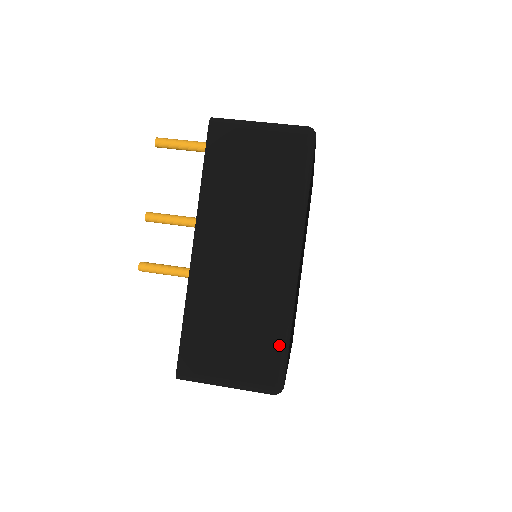
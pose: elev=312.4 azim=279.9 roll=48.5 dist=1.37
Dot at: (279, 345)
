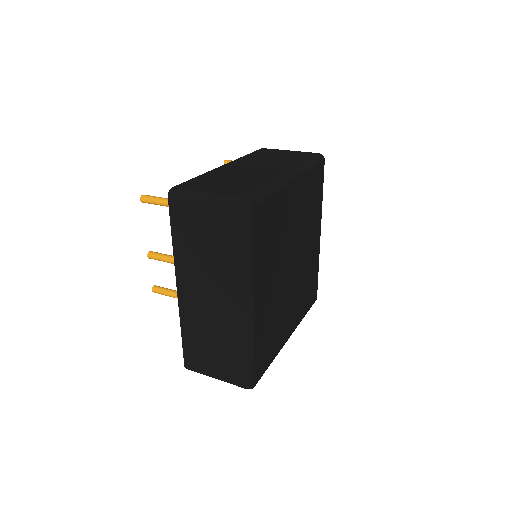
Dot at: (245, 362)
